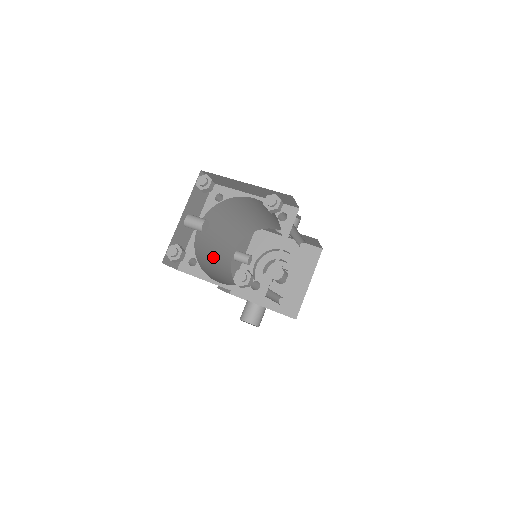
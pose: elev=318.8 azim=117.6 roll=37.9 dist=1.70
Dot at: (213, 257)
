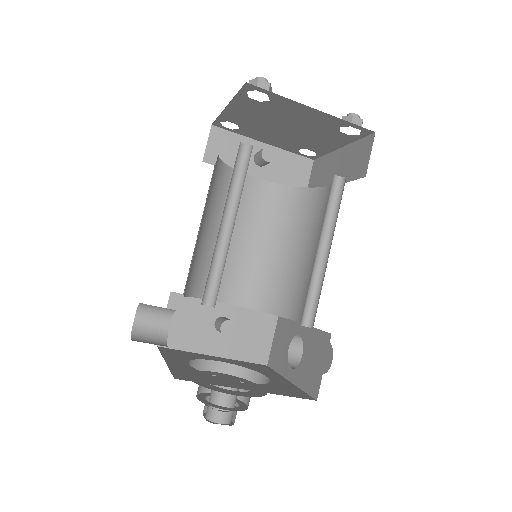
Dot at: occluded
